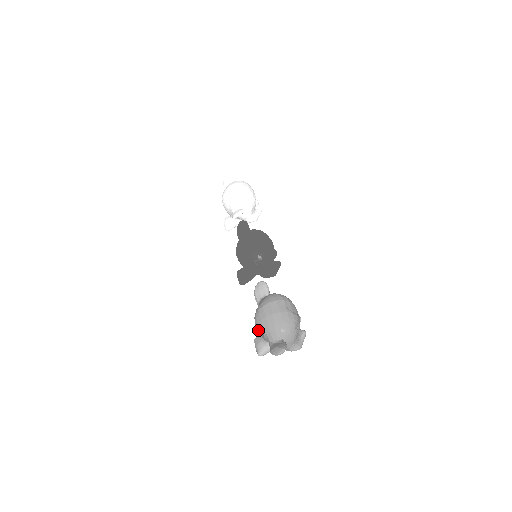
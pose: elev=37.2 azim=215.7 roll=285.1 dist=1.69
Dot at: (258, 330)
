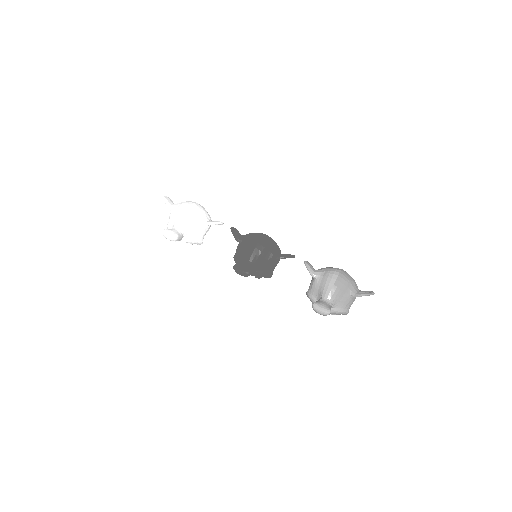
Dot at: (343, 282)
